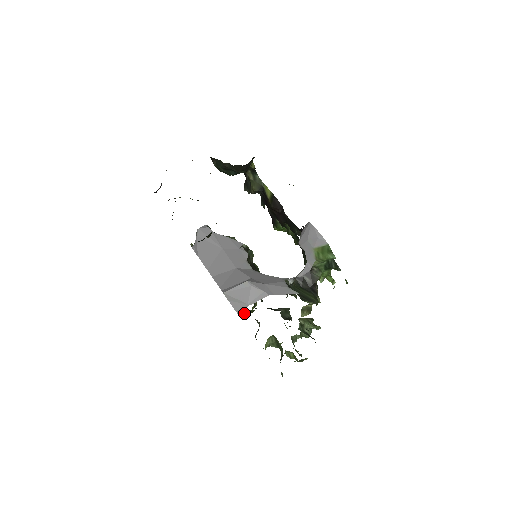
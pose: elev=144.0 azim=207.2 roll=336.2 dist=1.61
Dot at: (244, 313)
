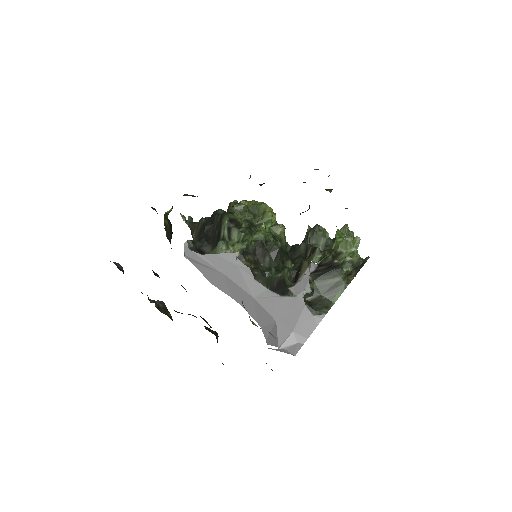
Dot at: occluded
